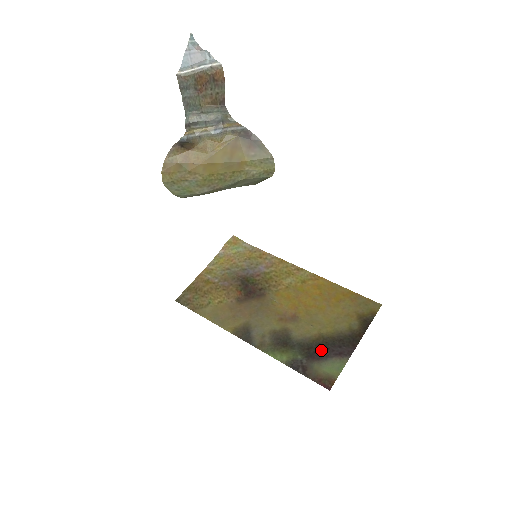
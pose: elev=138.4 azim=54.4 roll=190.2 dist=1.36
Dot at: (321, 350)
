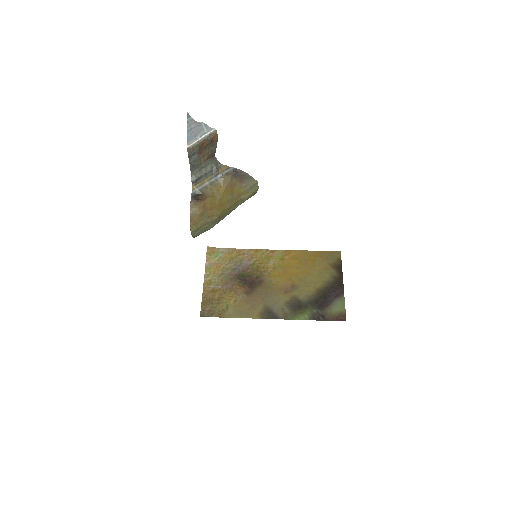
Dot at: (325, 299)
